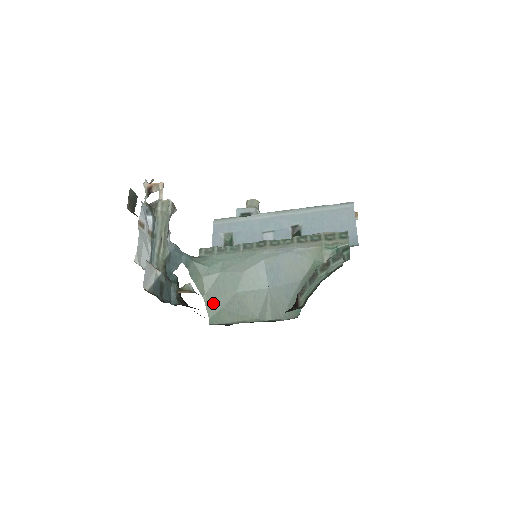
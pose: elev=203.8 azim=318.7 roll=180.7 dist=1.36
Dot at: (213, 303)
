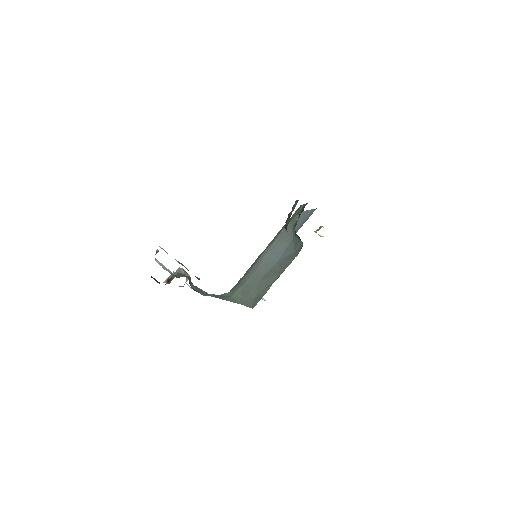
Dot at: (248, 300)
